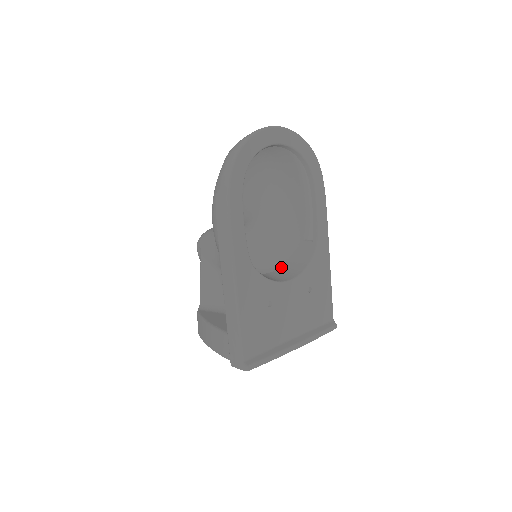
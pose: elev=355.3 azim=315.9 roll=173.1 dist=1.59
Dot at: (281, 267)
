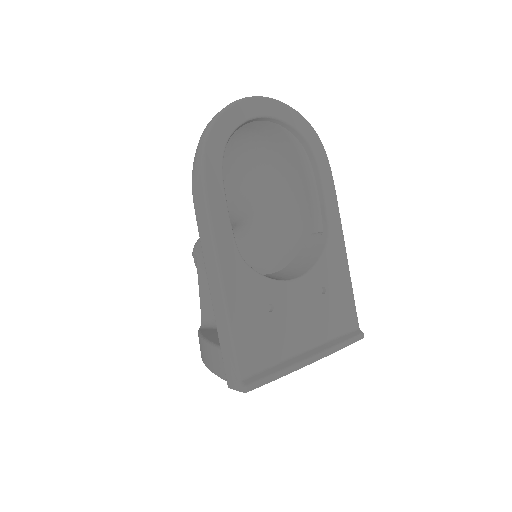
Dot at: (287, 266)
